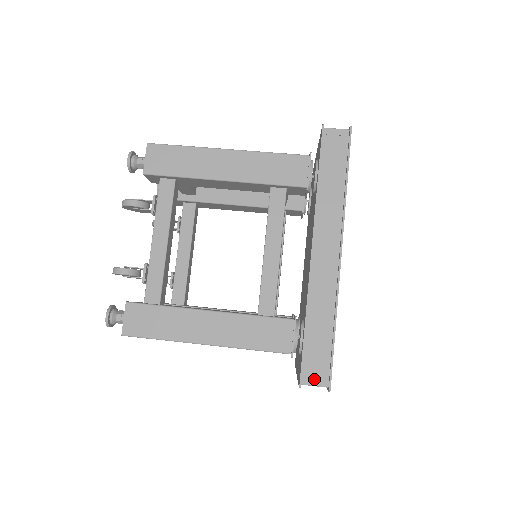
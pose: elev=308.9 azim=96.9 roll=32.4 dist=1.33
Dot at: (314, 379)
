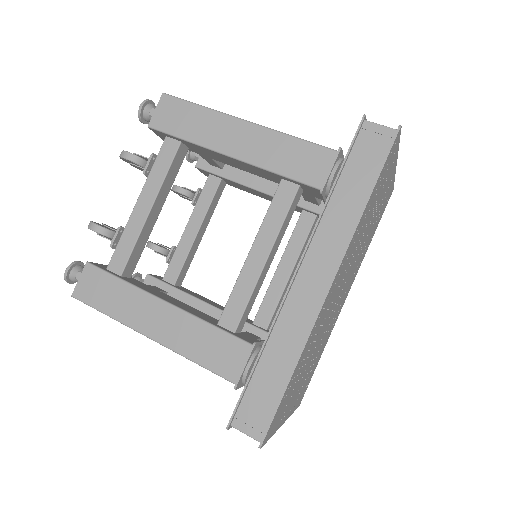
Dot at: (247, 426)
